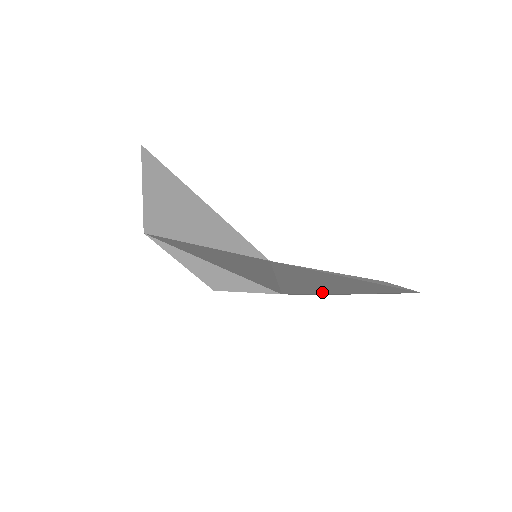
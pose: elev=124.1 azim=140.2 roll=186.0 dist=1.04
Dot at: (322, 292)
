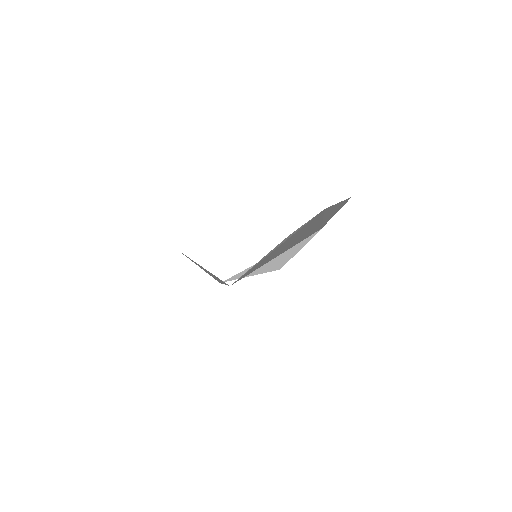
Dot at: (317, 226)
